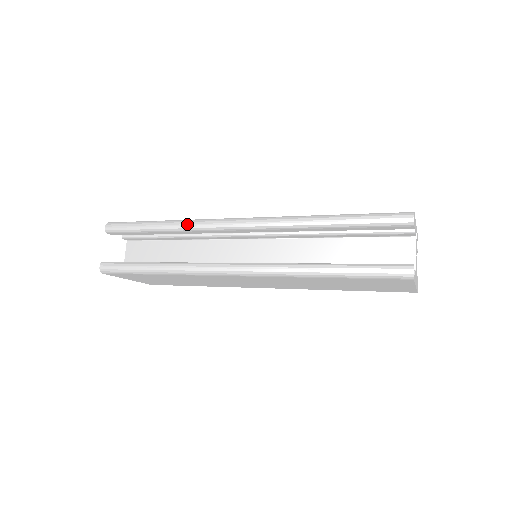
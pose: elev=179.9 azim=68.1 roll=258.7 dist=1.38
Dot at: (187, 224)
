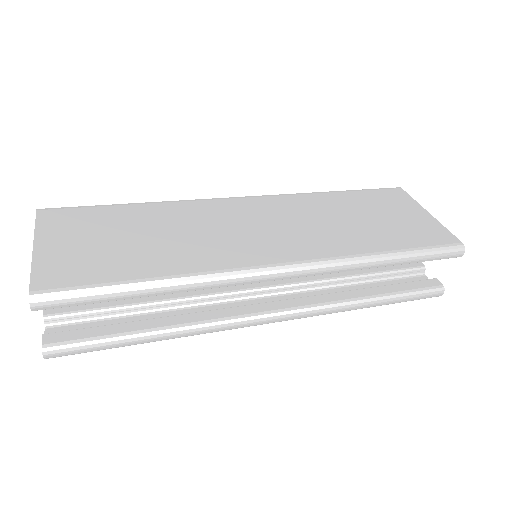
Dot at: (204, 286)
